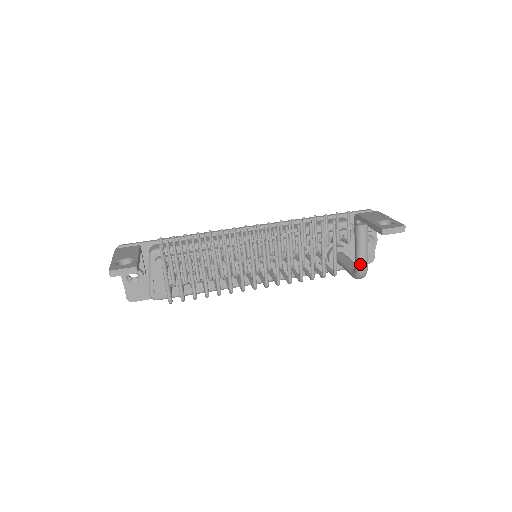
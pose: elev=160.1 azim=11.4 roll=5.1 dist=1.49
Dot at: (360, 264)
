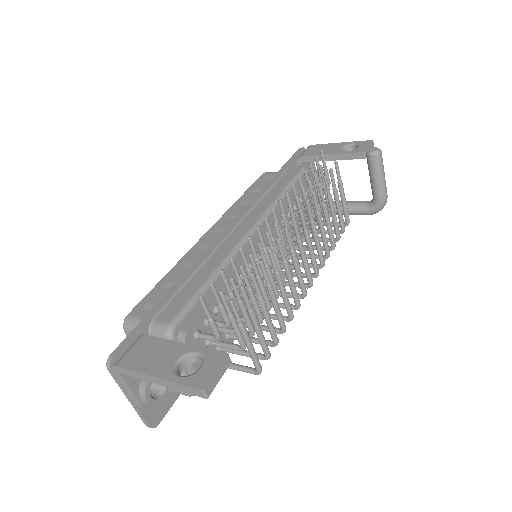
Dot at: (384, 194)
